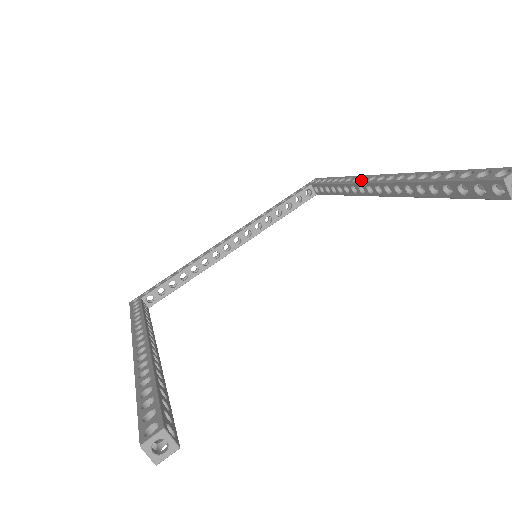
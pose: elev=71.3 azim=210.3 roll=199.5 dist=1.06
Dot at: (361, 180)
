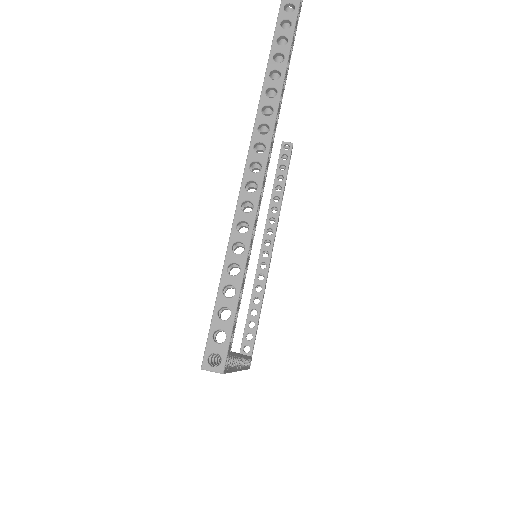
Dot at: (257, 269)
